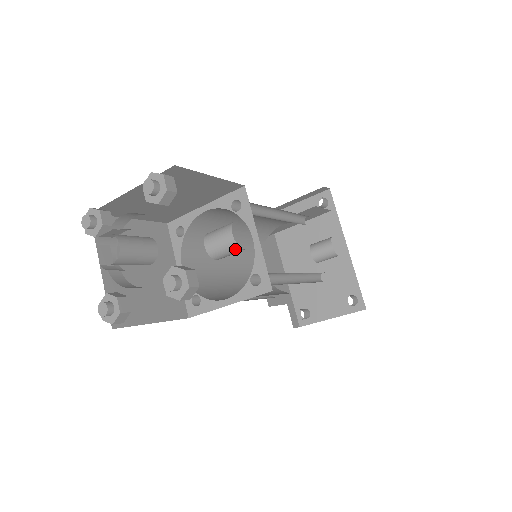
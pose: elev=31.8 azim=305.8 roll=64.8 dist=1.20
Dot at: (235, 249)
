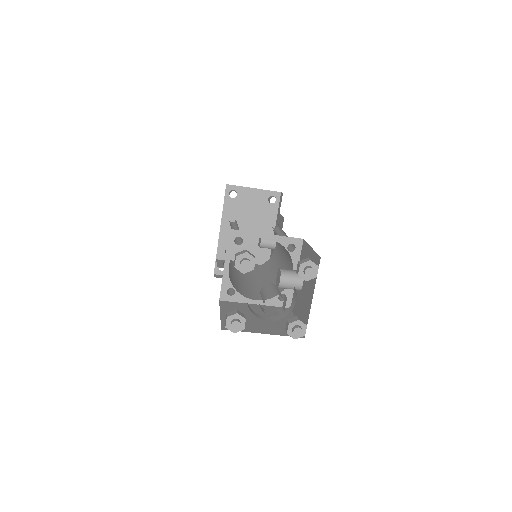
Dot at: (296, 289)
